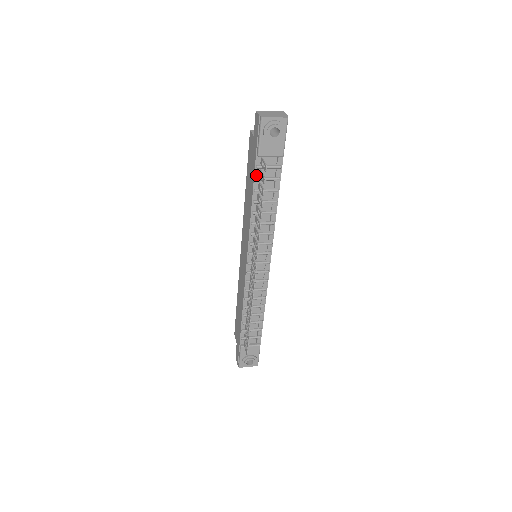
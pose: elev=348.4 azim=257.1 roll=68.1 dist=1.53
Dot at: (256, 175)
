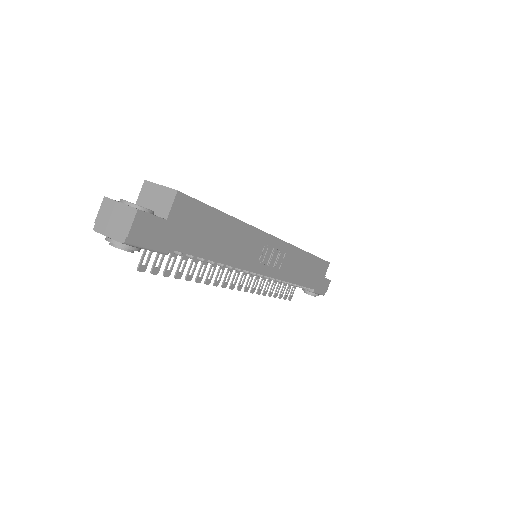
Dot at: occluded
